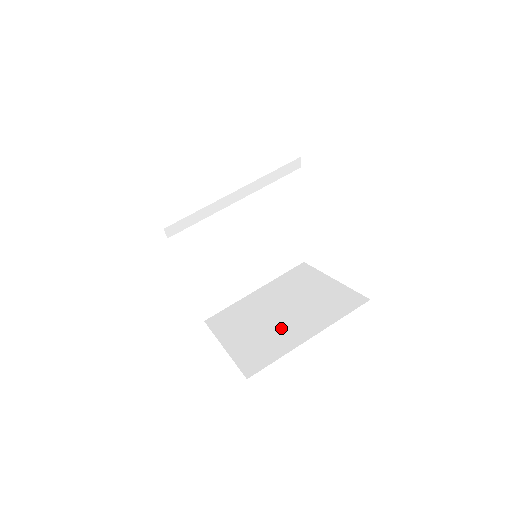
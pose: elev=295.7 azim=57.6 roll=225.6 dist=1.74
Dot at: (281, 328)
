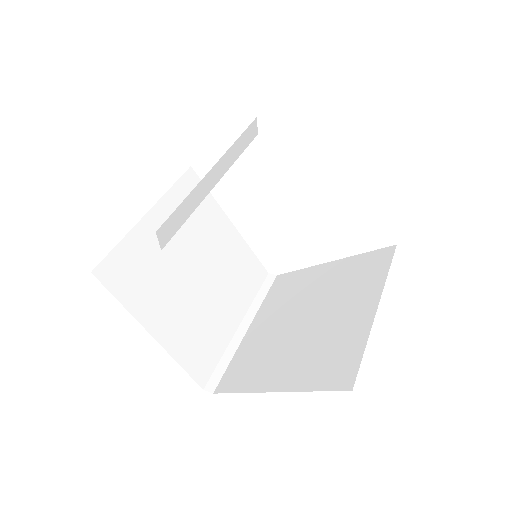
Dot at: (328, 327)
